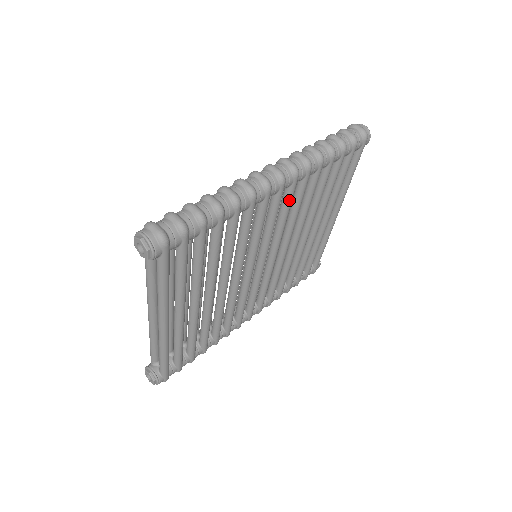
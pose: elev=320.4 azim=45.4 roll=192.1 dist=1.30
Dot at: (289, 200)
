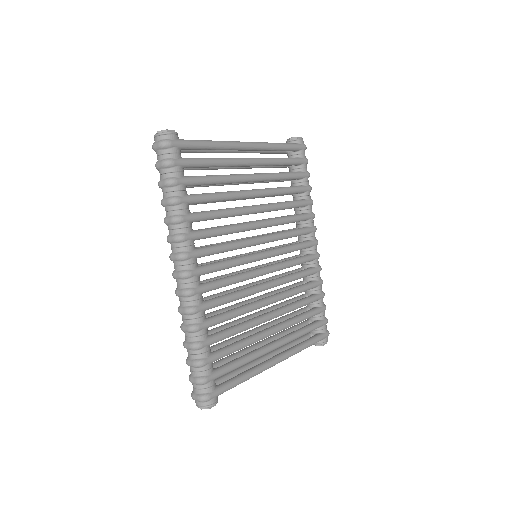
Dot at: (210, 253)
